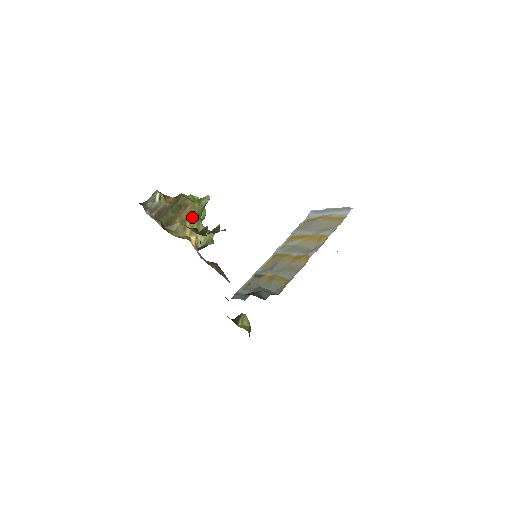
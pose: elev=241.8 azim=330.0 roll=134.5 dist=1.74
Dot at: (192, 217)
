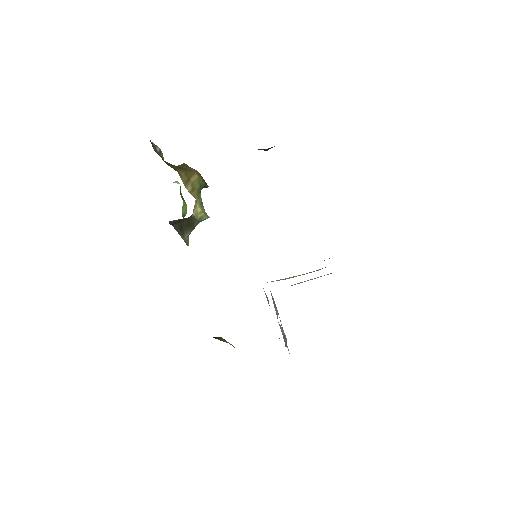
Dot at: (195, 180)
